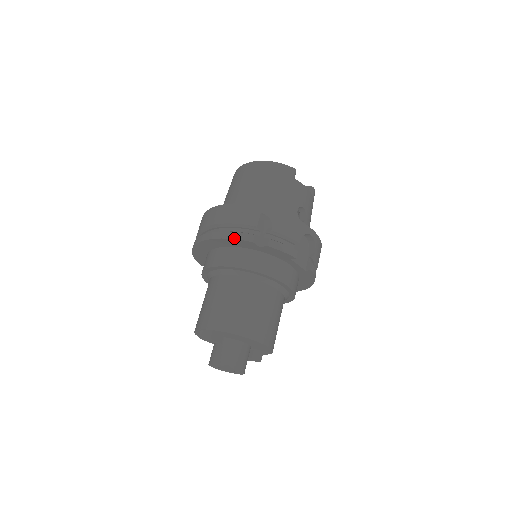
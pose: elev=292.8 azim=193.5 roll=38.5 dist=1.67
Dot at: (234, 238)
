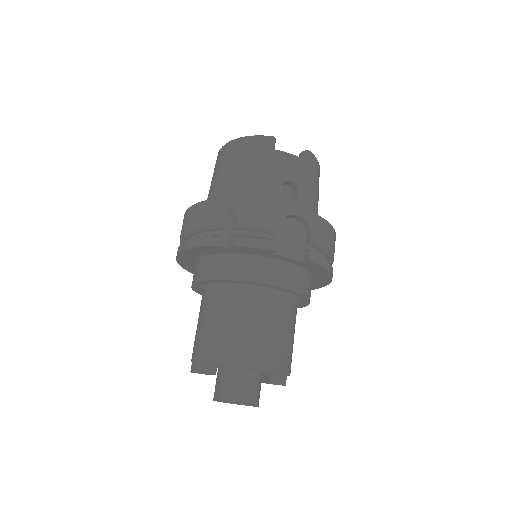
Dot at: (197, 246)
